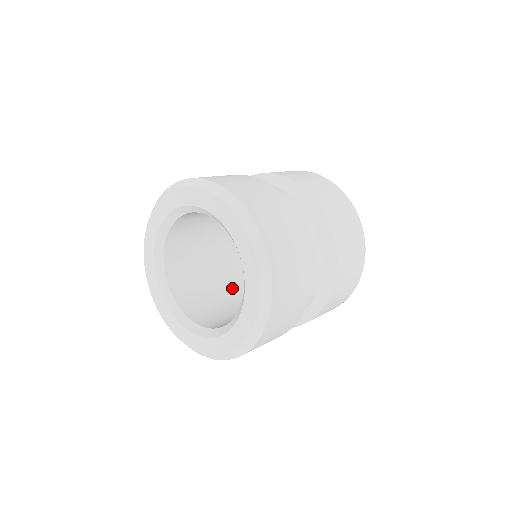
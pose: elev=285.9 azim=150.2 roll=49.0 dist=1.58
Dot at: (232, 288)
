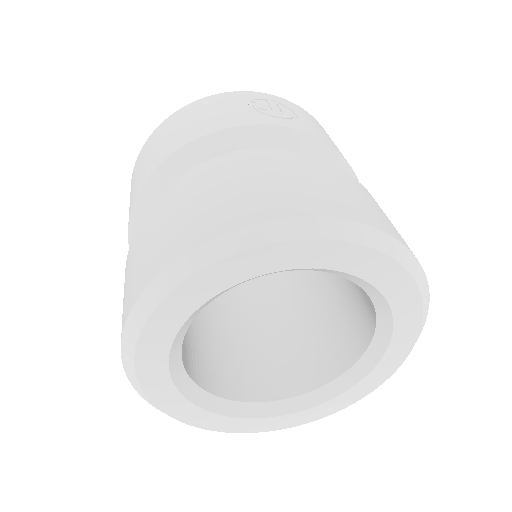
Dot at: occluded
